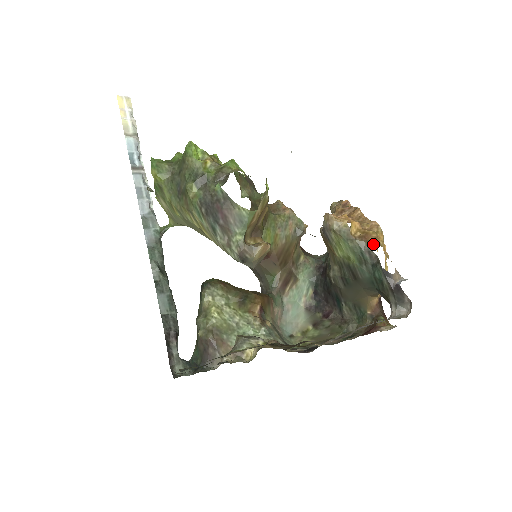
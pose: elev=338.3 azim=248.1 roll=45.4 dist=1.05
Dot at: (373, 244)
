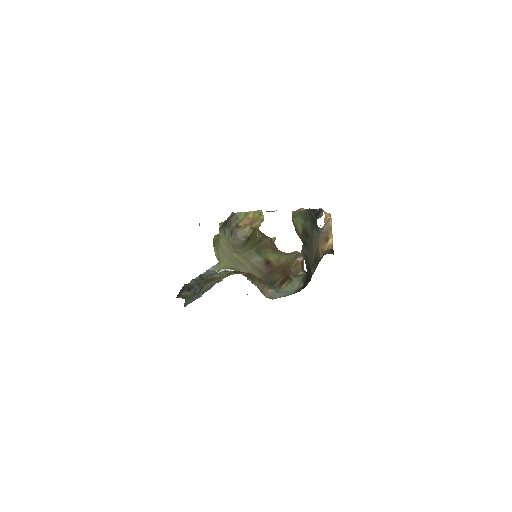
Dot at: occluded
